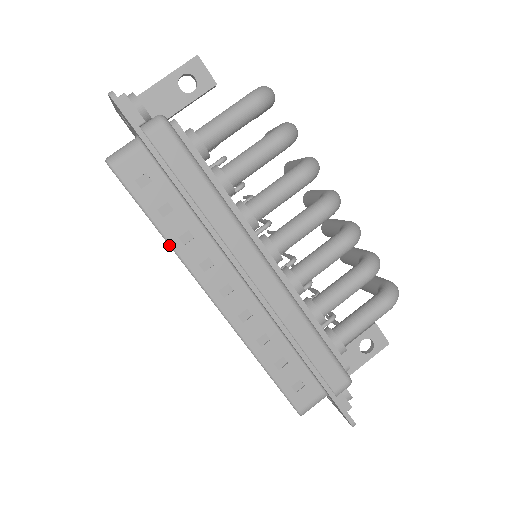
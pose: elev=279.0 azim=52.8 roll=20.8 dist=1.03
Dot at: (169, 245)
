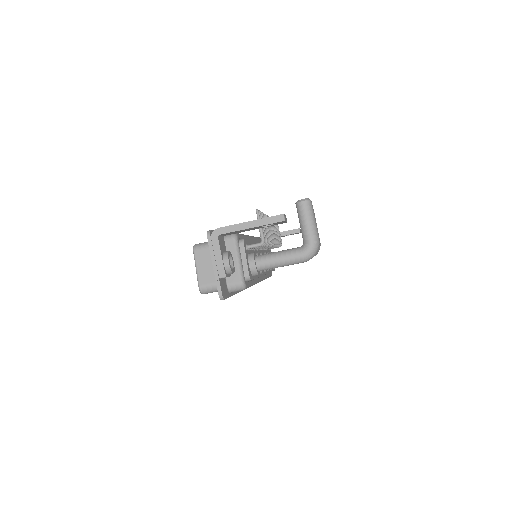
Dot at: occluded
